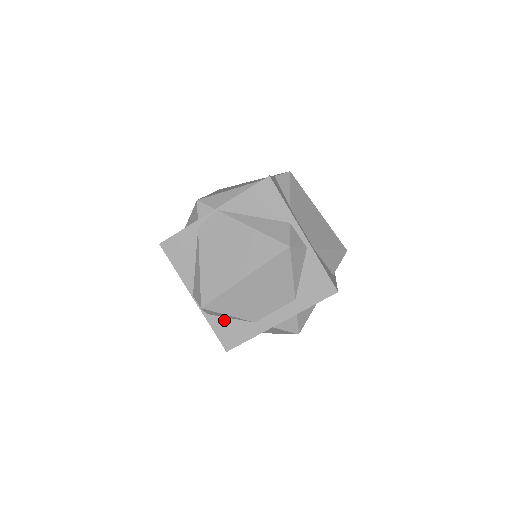
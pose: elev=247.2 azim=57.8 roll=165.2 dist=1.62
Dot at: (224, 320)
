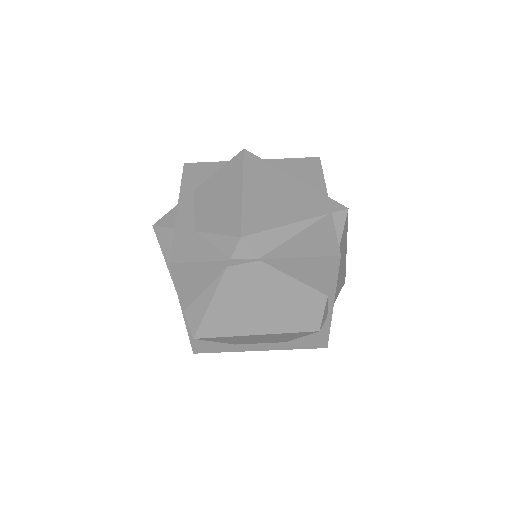
Dot at: occluded
